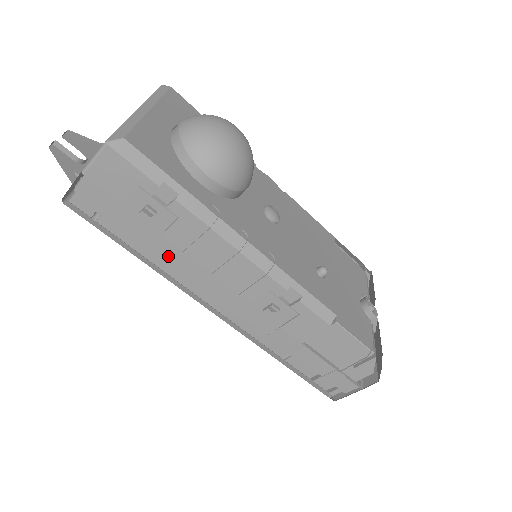
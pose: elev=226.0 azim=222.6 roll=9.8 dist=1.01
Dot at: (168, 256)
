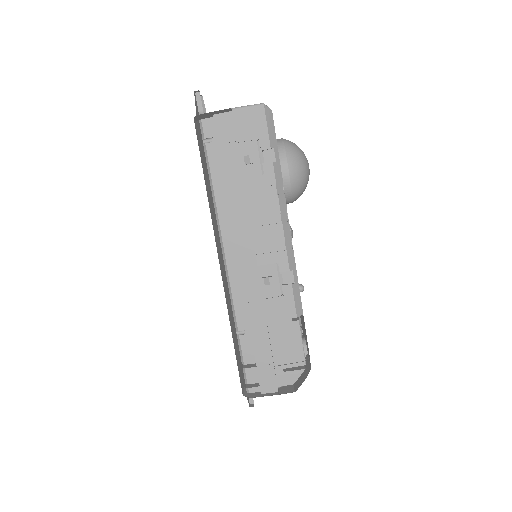
Dot at: (231, 197)
